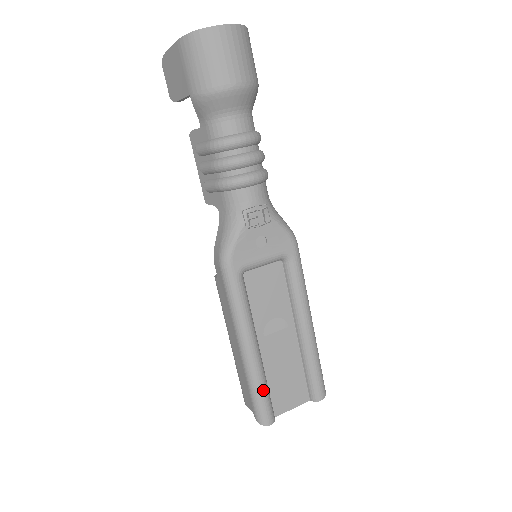
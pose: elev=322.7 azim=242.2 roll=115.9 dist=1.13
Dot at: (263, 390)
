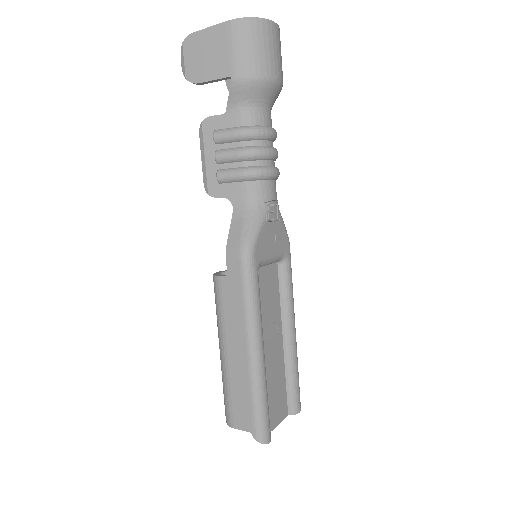
Dot at: (267, 401)
